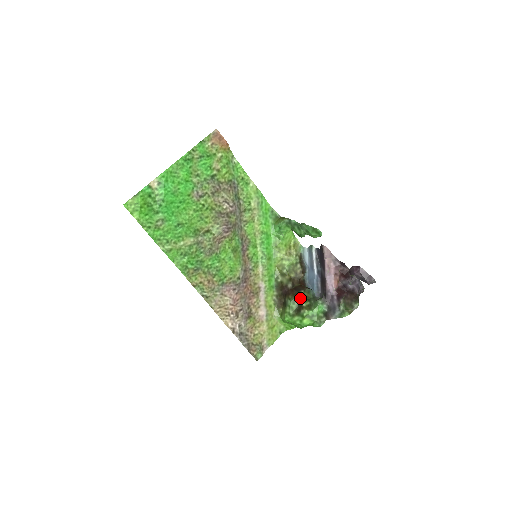
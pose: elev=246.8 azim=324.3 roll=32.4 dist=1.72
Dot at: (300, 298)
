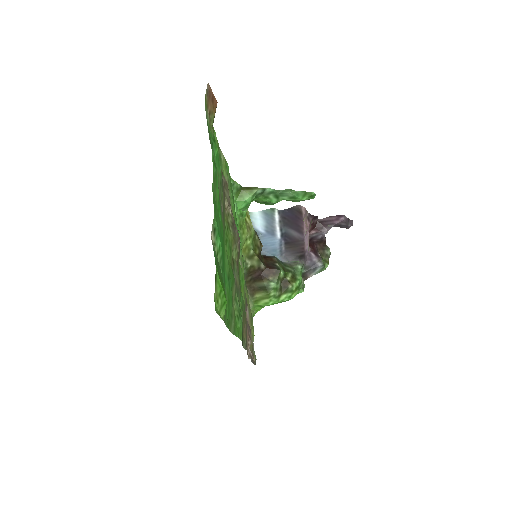
Dot at: (283, 274)
